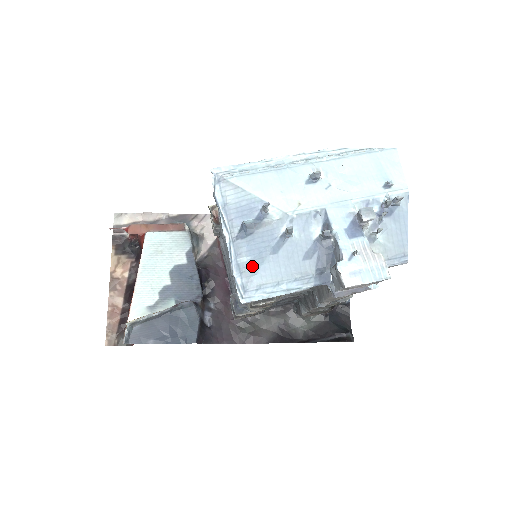
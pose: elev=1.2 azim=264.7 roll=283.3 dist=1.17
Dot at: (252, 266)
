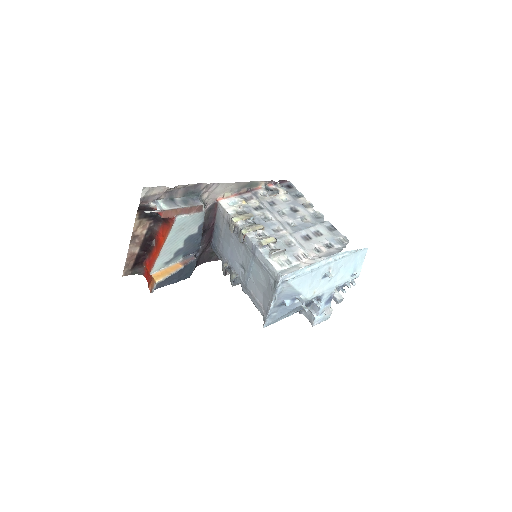
Dot at: (277, 316)
